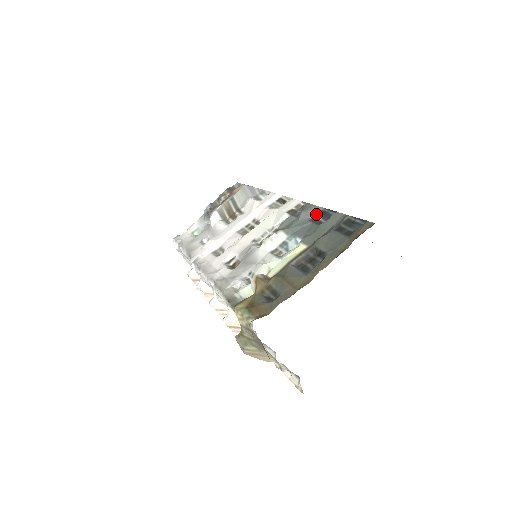
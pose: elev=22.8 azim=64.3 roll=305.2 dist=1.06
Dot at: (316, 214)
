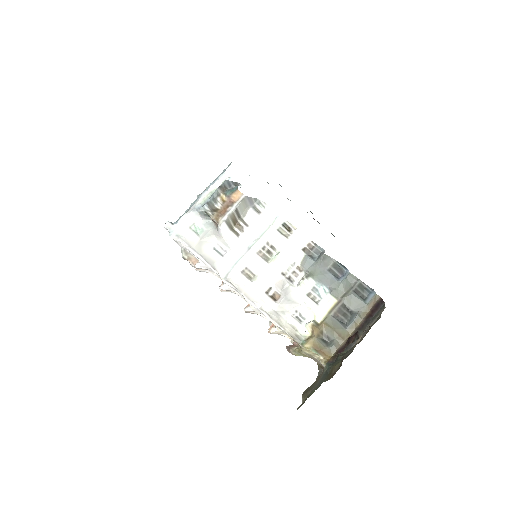
Dot at: (332, 265)
